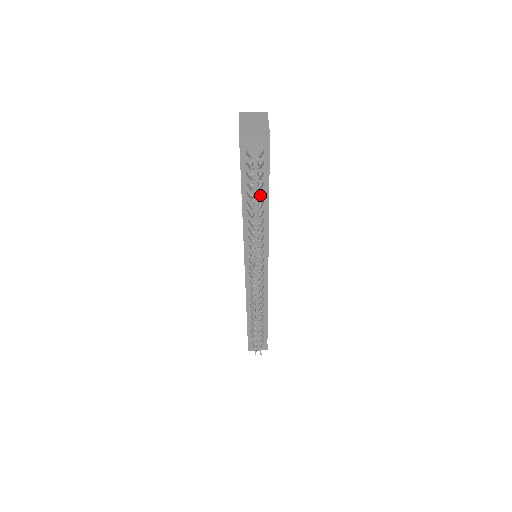
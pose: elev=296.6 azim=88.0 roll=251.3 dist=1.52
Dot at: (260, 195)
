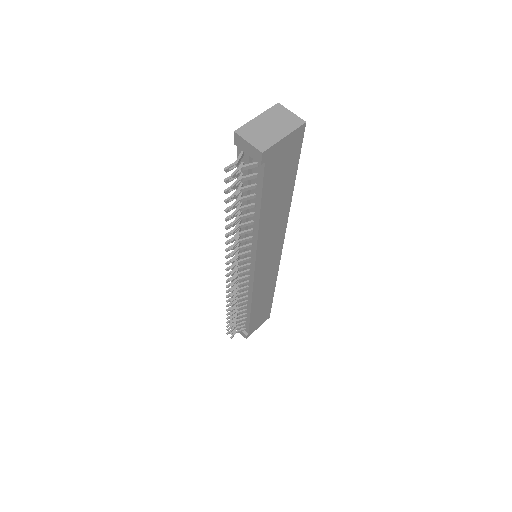
Dot at: (232, 206)
